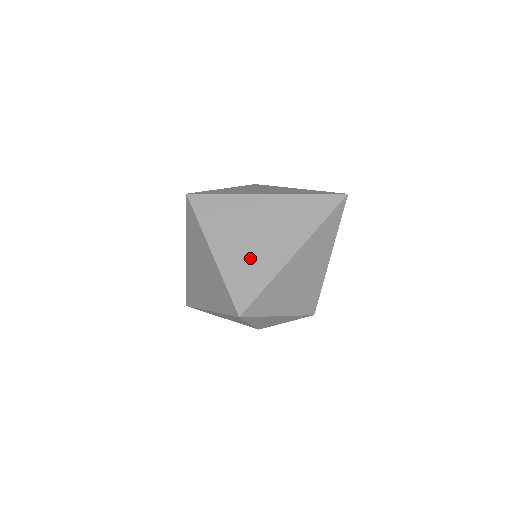
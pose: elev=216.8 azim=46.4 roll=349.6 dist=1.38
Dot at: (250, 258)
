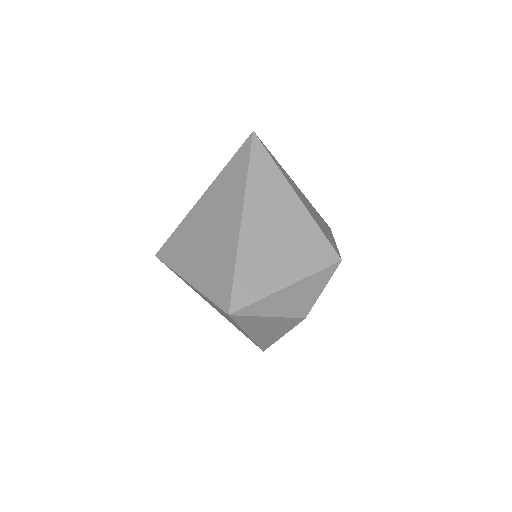
Dot at: (213, 258)
